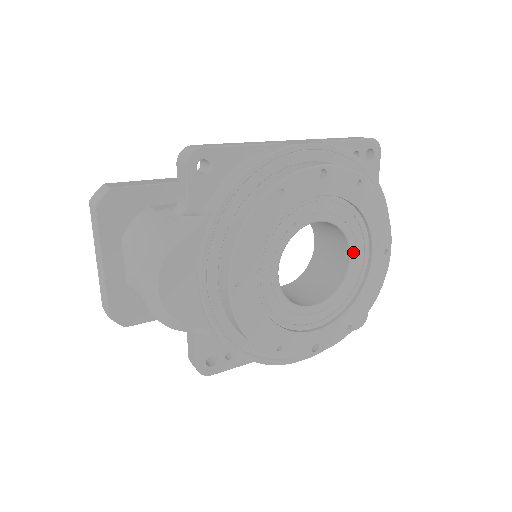
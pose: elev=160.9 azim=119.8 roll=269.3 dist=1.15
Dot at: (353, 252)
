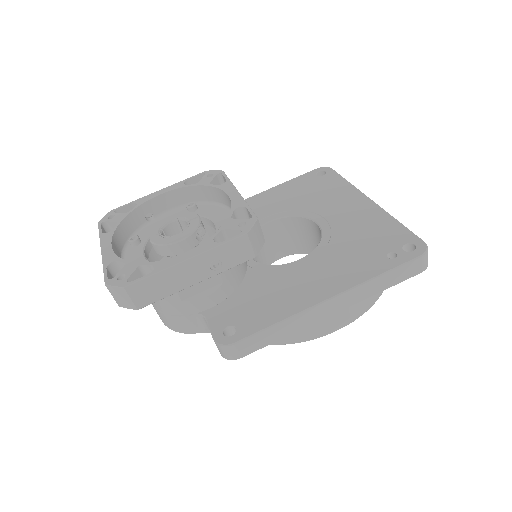
Dot at: occluded
